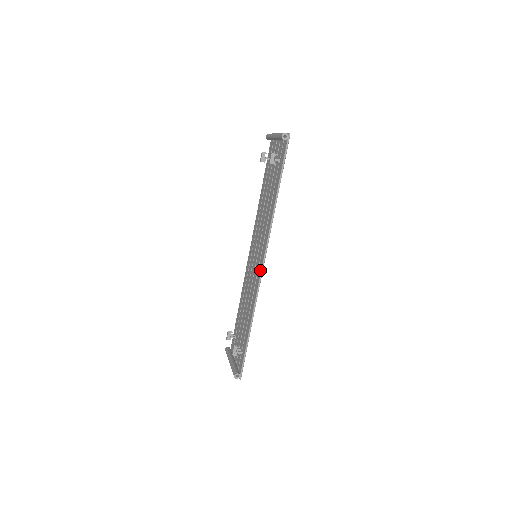
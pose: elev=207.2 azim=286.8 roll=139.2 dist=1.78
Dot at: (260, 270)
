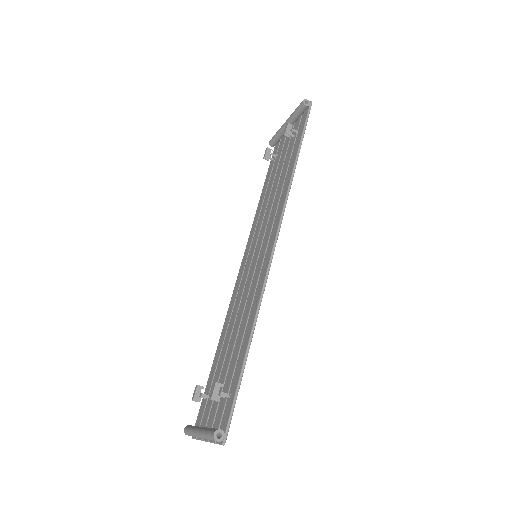
Dot at: (269, 253)
